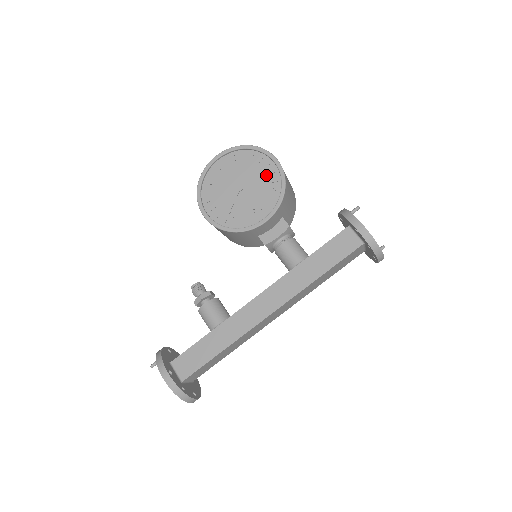
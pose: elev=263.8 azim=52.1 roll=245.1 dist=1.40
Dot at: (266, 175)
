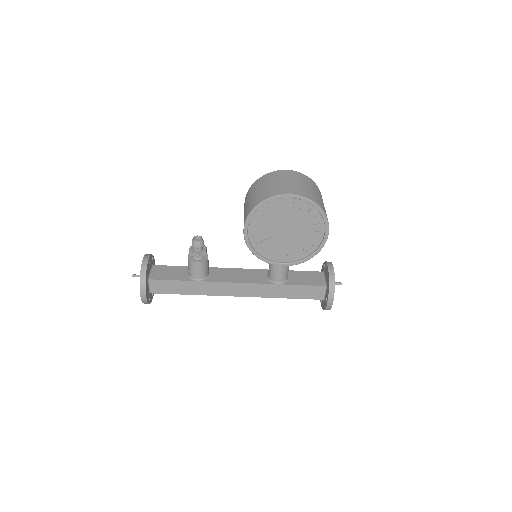
Dot at: (311, 237)
